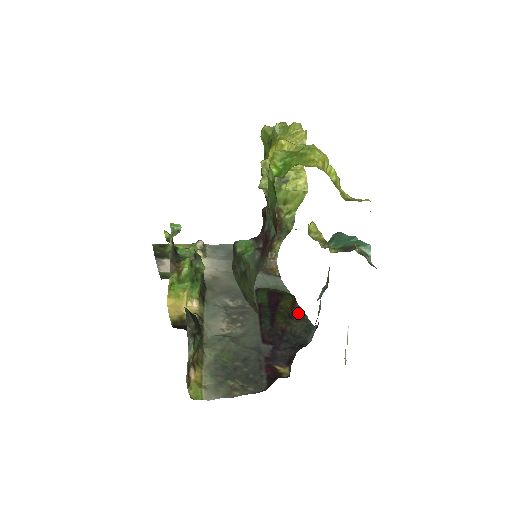
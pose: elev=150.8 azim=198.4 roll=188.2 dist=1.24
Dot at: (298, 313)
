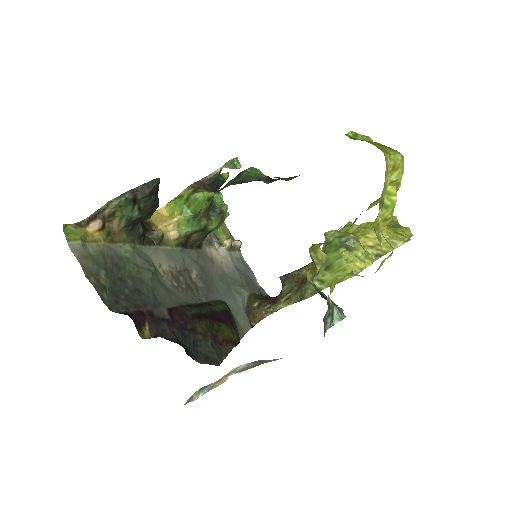
Dot at: (223, 349)
